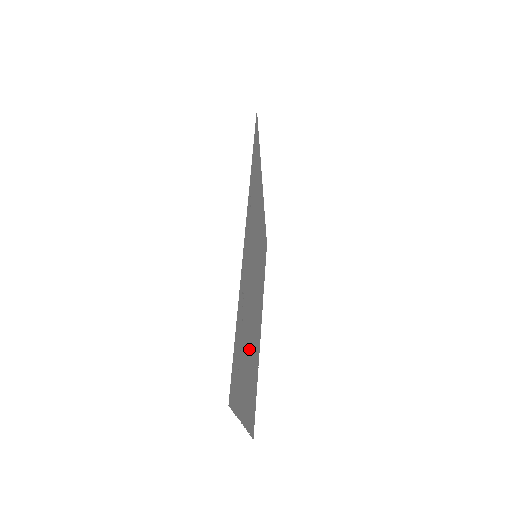
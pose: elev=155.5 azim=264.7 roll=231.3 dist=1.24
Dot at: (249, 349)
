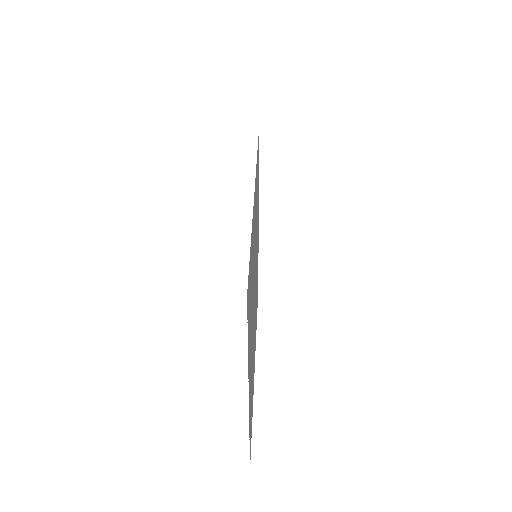
Dot at: (252, 330)
